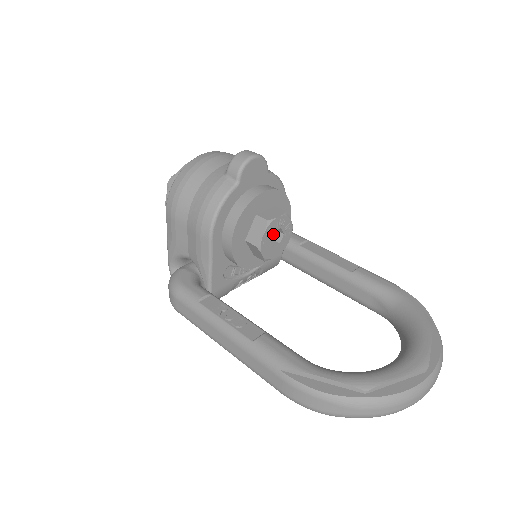
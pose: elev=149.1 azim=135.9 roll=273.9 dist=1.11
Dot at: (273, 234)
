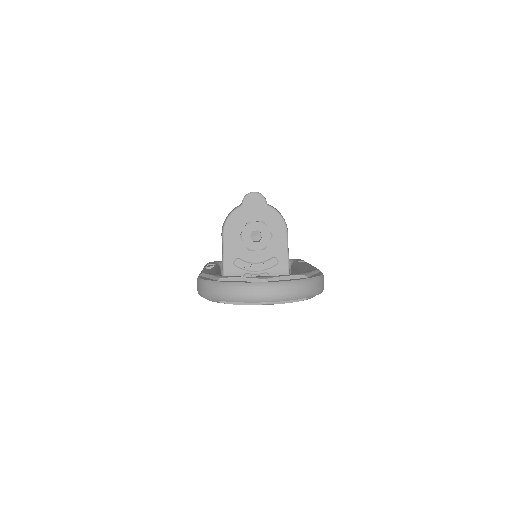
Dot at: occluded
